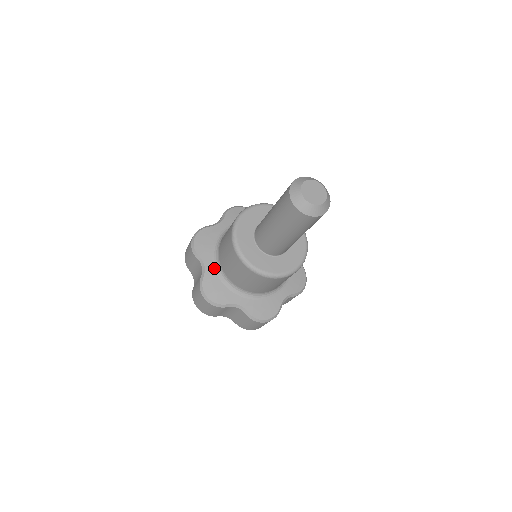
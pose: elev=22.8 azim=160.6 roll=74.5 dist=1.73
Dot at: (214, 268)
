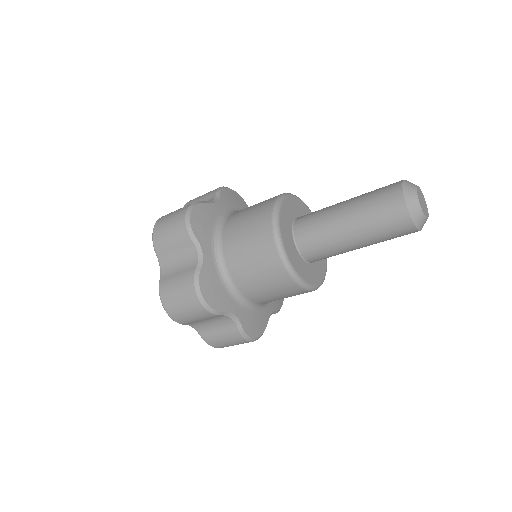
Dot at: (213, 260)
